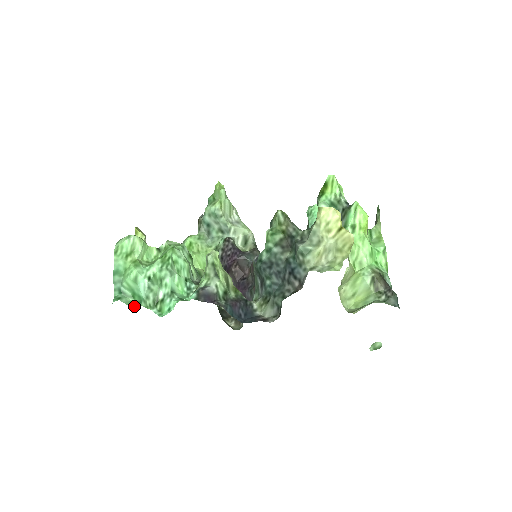
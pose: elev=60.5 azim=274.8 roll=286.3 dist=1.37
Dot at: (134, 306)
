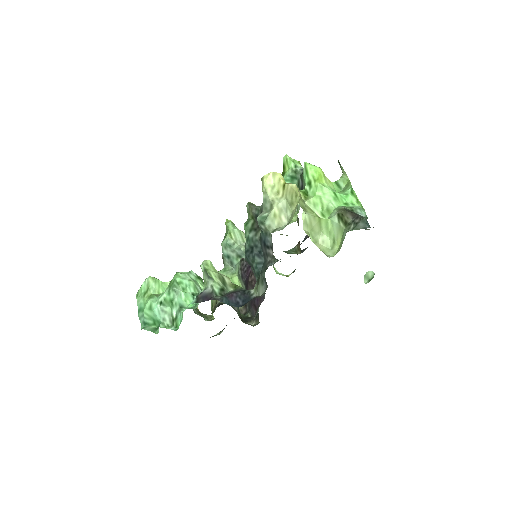
Dot at: (156, 330)
